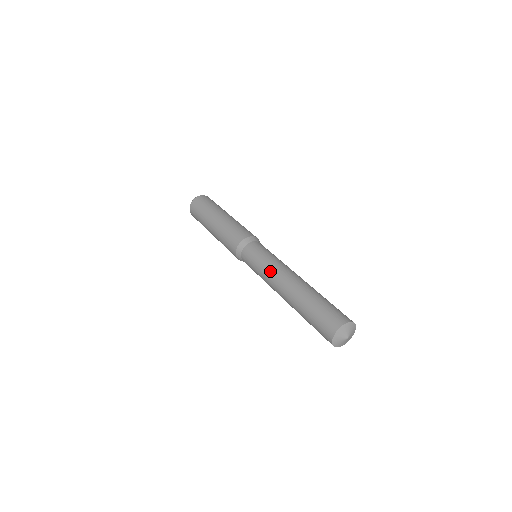
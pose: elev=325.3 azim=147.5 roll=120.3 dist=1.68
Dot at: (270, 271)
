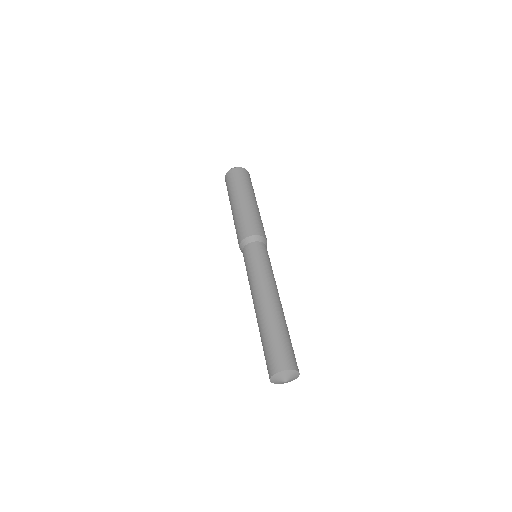
Dot at: (250, 286)
